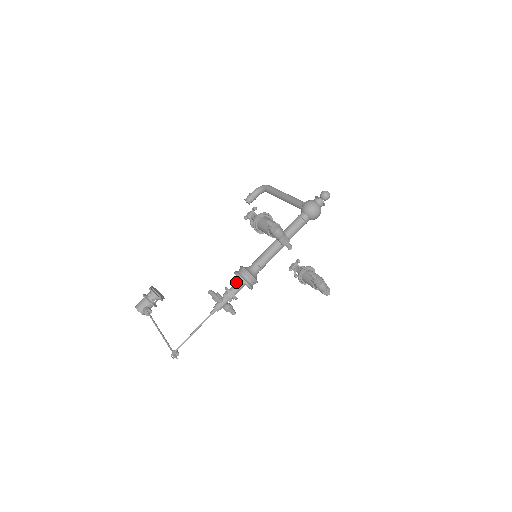
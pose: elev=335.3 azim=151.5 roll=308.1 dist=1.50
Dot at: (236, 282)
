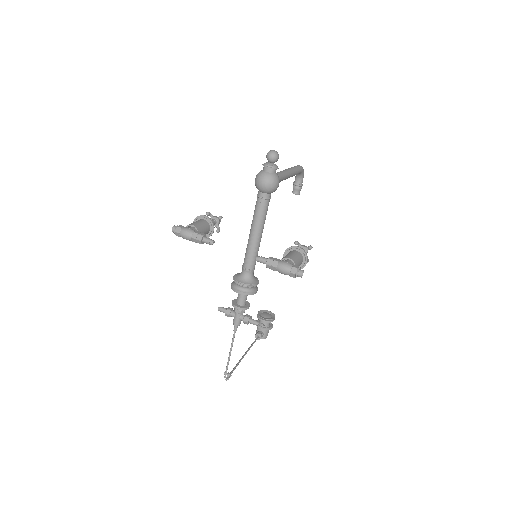
Dot at: occluded
